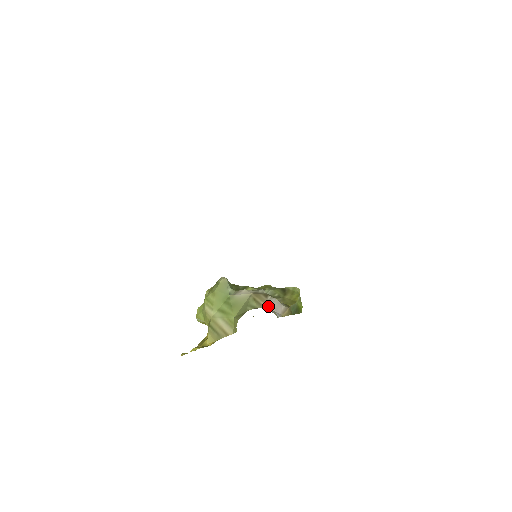
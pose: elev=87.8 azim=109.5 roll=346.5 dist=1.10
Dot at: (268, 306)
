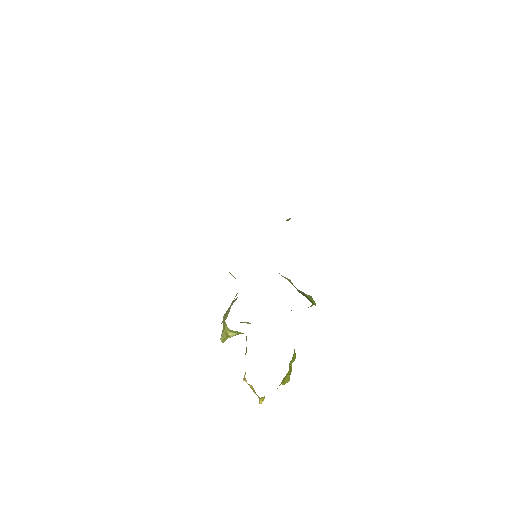
Dot at: occluded
